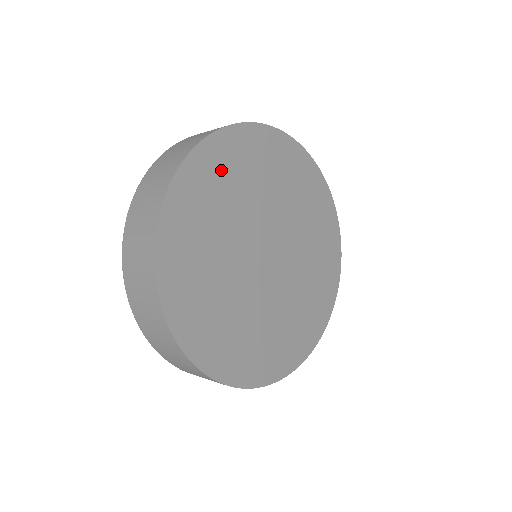
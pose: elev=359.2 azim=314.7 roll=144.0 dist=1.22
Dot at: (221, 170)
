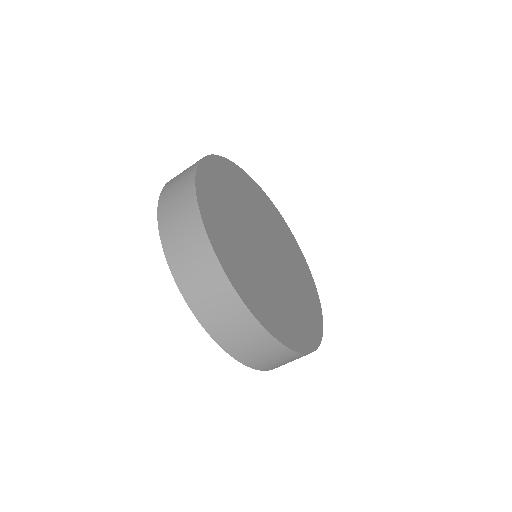
Dot at: (245, 185)
